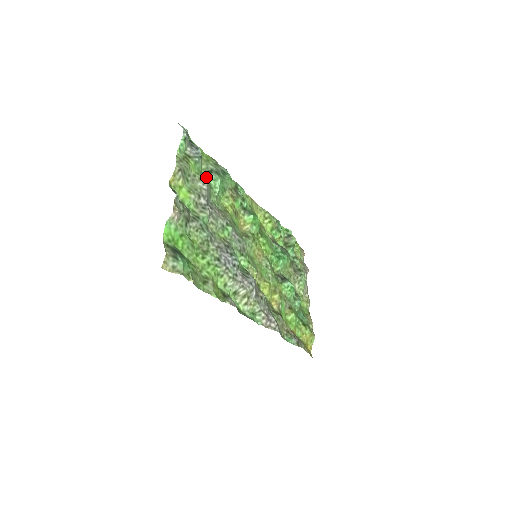
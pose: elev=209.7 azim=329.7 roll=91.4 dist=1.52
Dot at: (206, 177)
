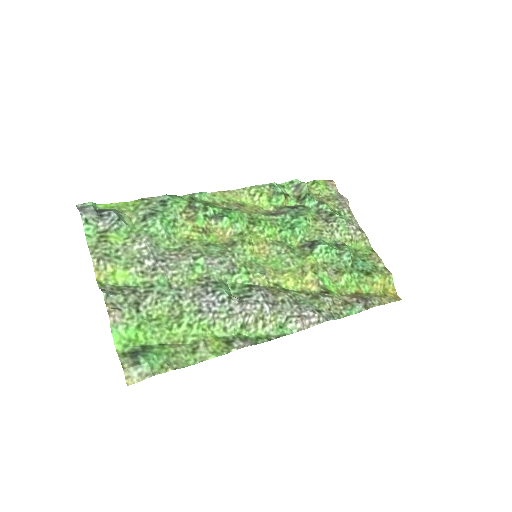
Dot at: (142, 230)
